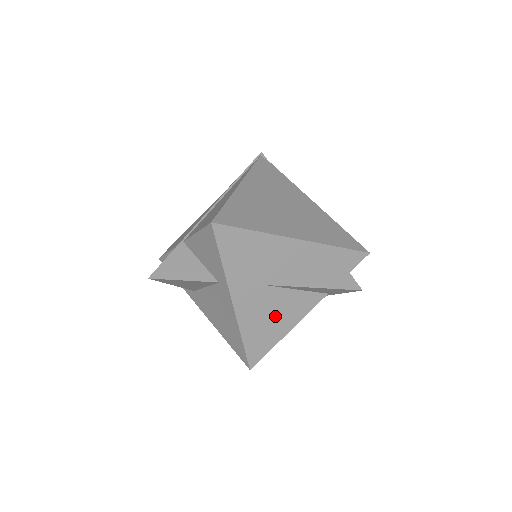
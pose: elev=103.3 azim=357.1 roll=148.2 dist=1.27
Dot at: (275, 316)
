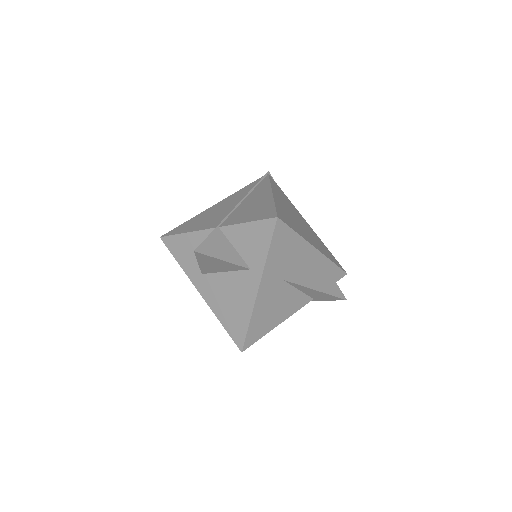
Dot at: (277, 308)
